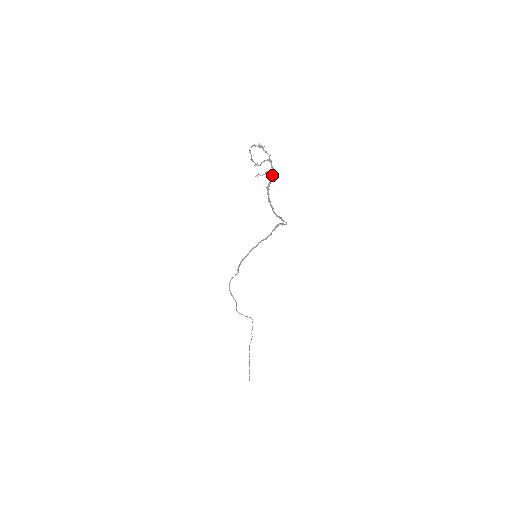
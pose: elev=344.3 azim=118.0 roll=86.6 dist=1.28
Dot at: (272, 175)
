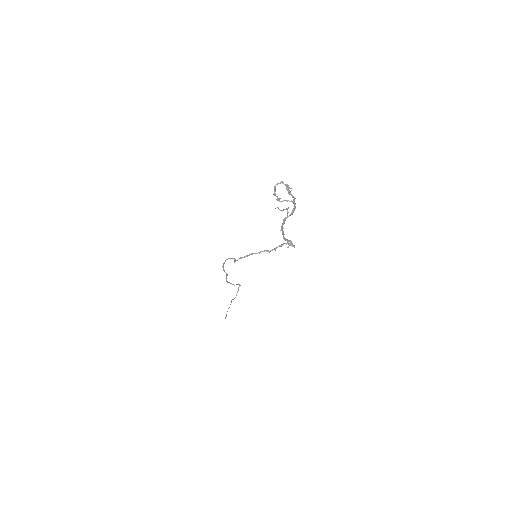
Dot at: (292, 213)
